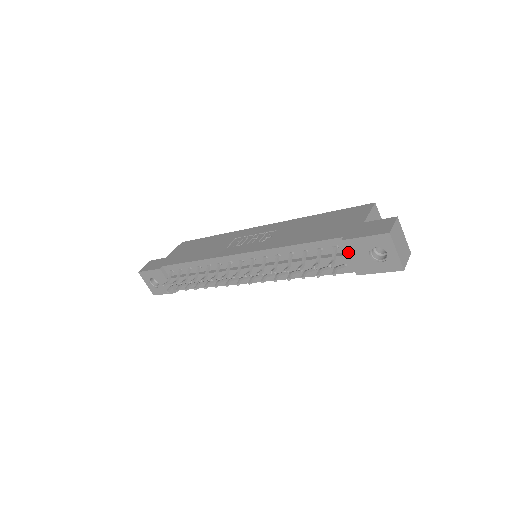
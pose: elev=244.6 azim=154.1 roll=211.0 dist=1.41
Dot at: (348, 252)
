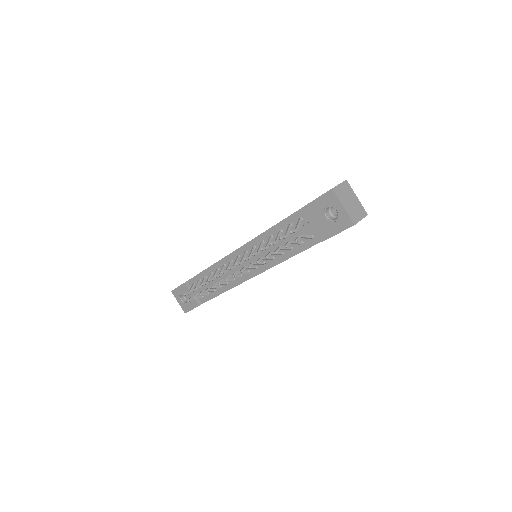
Dot at: (308, 219)
